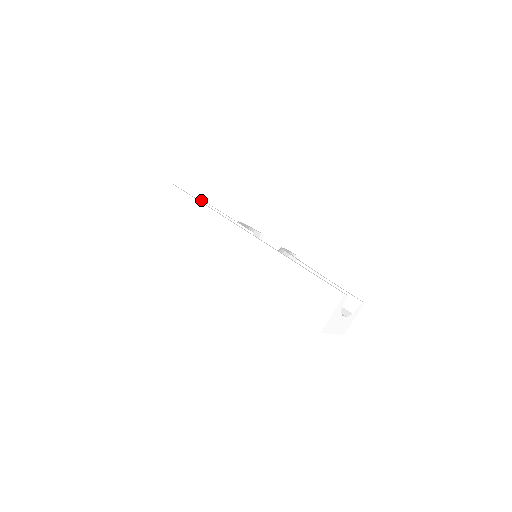
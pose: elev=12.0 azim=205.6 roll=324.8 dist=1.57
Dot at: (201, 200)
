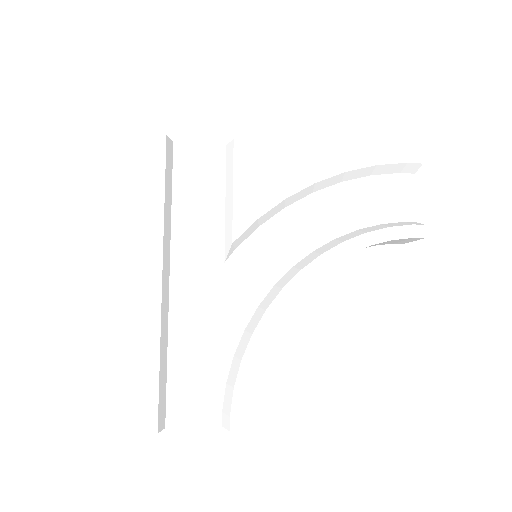
Dot at: (233, 141)
